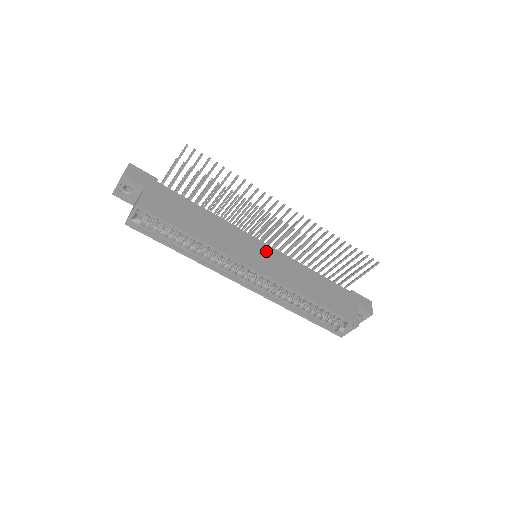
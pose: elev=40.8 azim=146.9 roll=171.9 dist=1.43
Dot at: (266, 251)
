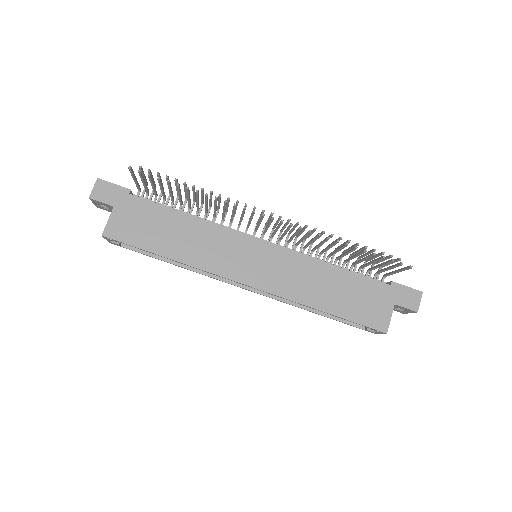
Dot at: (264, 253)
